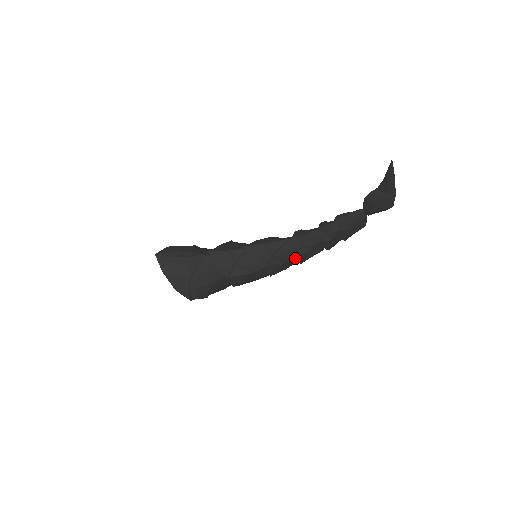
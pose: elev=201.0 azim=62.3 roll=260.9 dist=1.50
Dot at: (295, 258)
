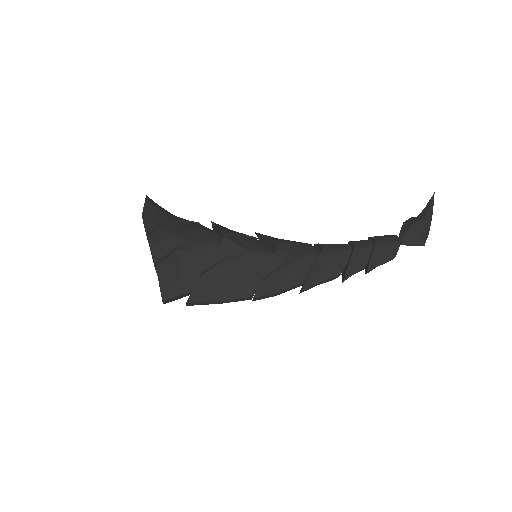
Dot at: (305, 269)
